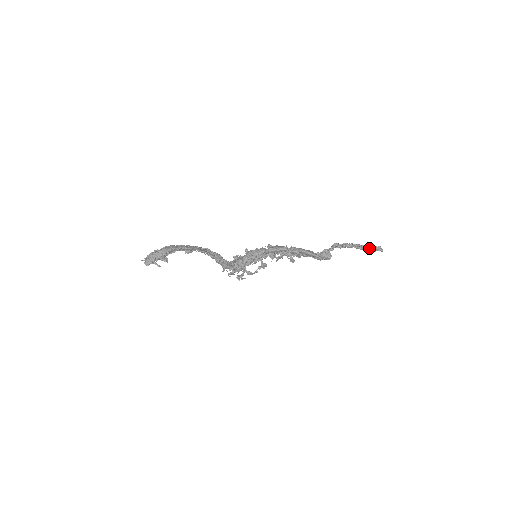
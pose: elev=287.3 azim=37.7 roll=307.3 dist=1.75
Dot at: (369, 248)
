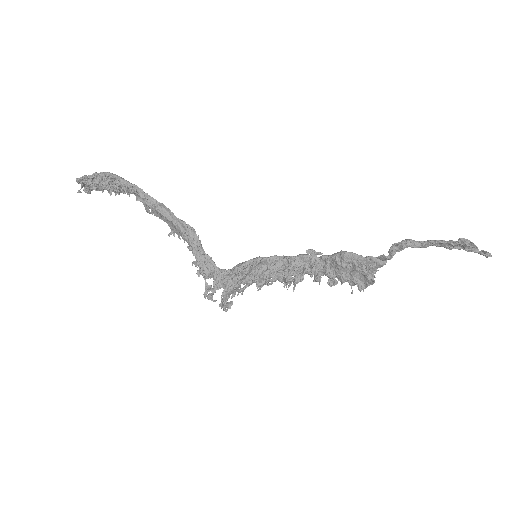
Dot at: (458, 241)
